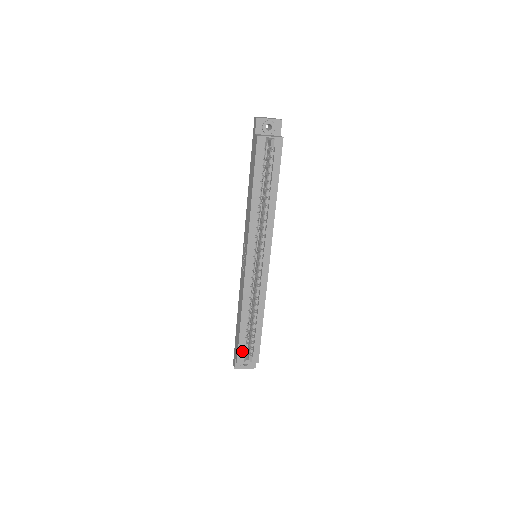
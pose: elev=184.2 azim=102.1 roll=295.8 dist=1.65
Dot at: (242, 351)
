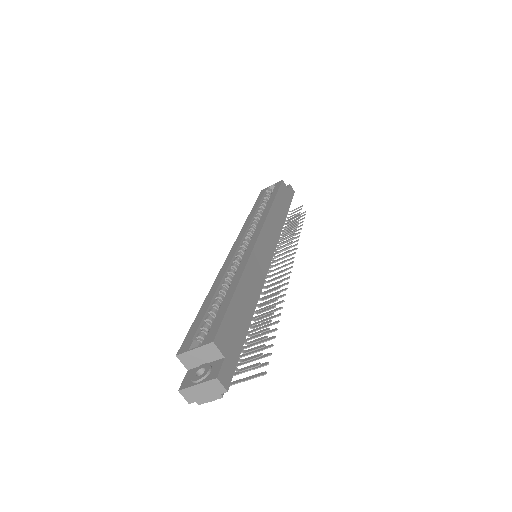
Dot at: (193, 334)
